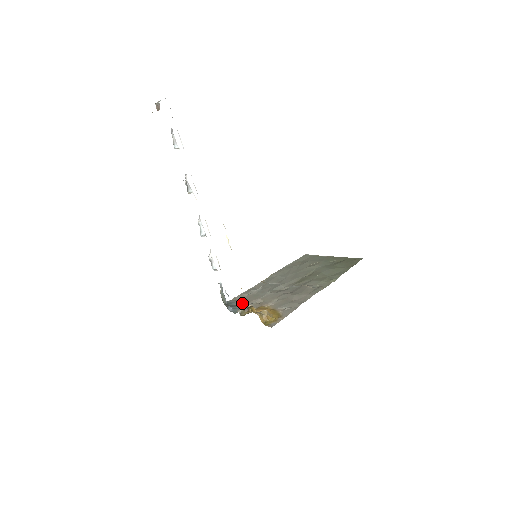
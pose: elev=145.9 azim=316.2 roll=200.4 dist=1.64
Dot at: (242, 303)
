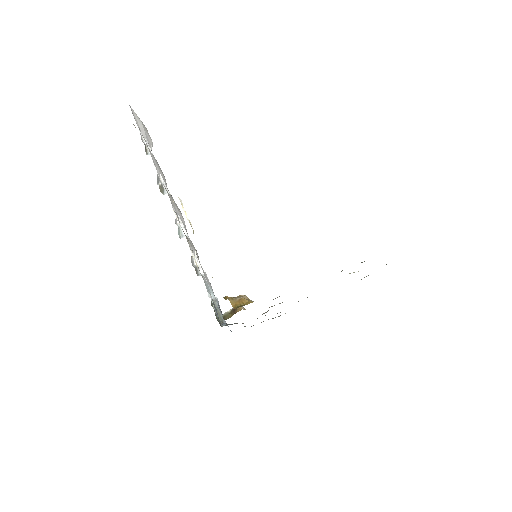
Dot at: occluded
